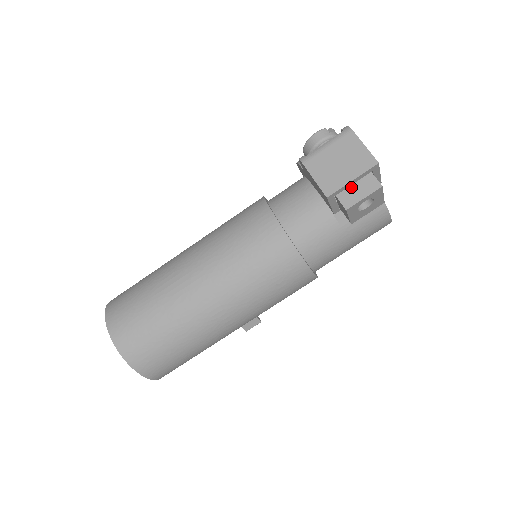
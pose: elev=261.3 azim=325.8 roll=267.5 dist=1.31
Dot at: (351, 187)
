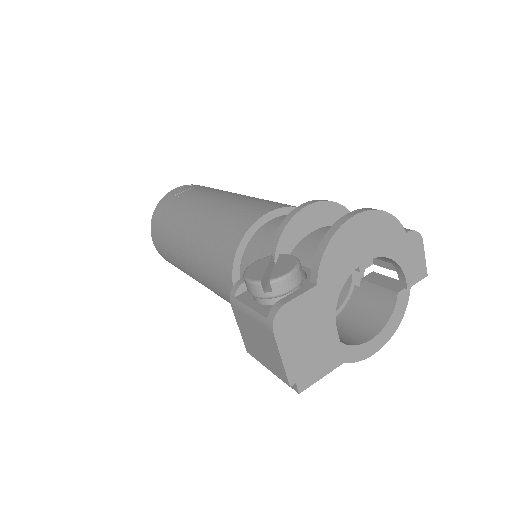
Dot at: occluded
